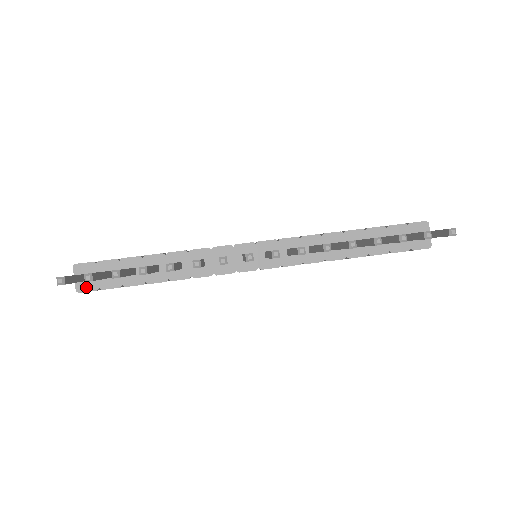
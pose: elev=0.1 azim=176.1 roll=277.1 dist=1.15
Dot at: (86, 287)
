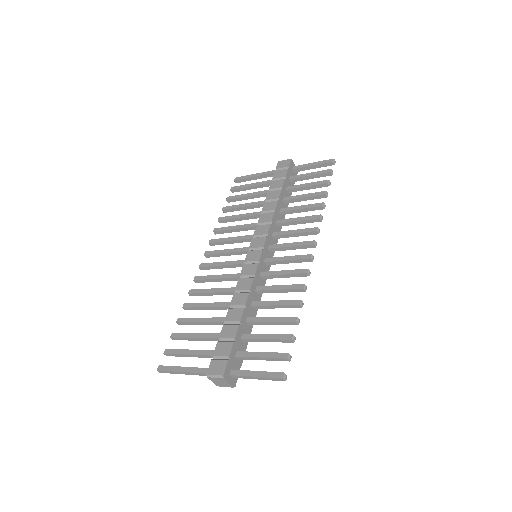
Dot at: (235, 378)
